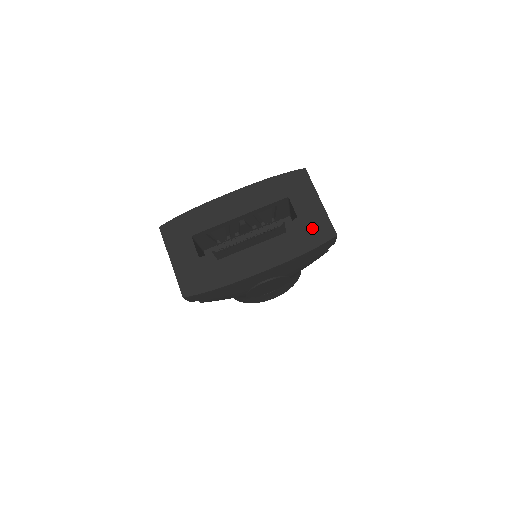
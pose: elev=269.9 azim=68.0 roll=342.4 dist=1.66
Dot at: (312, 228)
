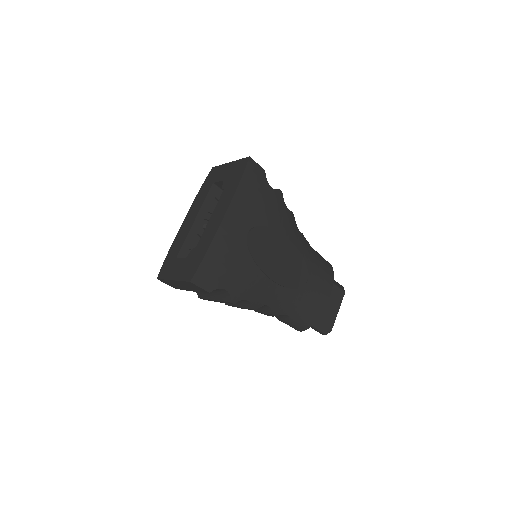
Dot at: (235, 172)
